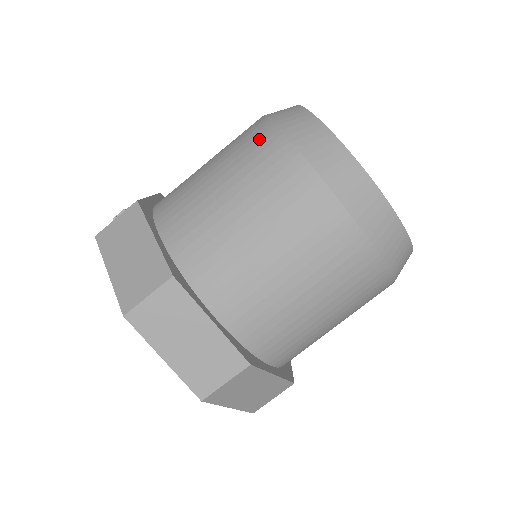
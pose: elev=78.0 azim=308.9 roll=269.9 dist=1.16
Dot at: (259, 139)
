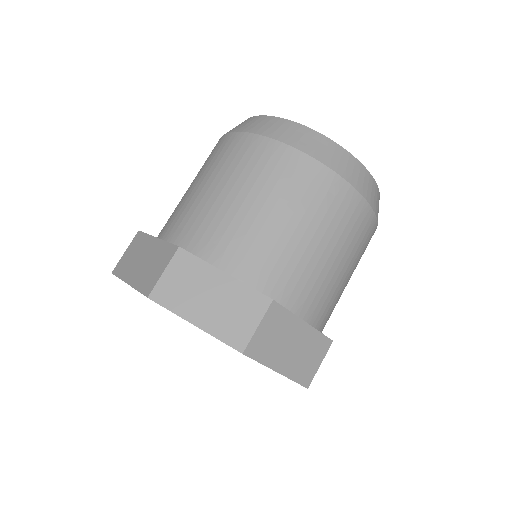
Dot at: occluded
